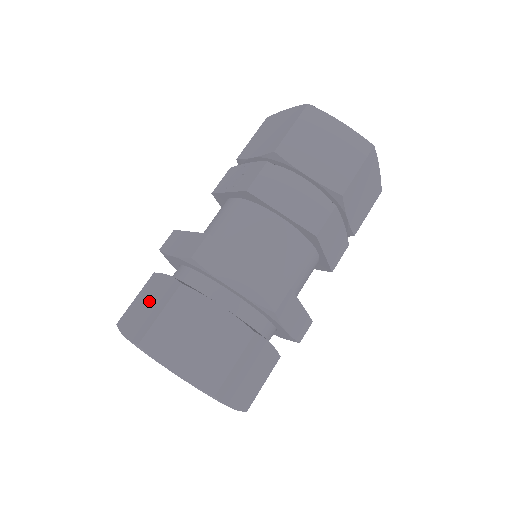
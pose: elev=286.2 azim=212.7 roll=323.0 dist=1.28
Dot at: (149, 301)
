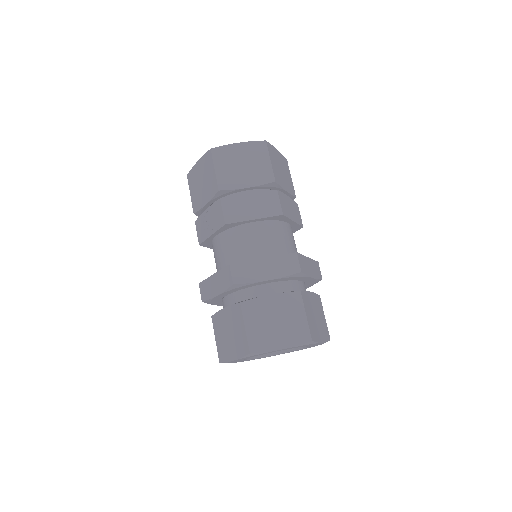
Dot at: (228, 330)
